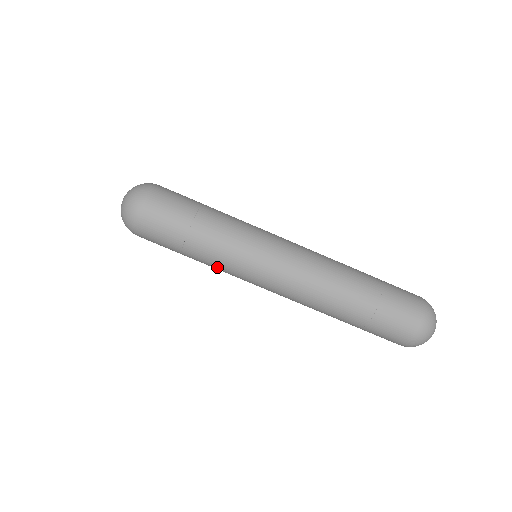
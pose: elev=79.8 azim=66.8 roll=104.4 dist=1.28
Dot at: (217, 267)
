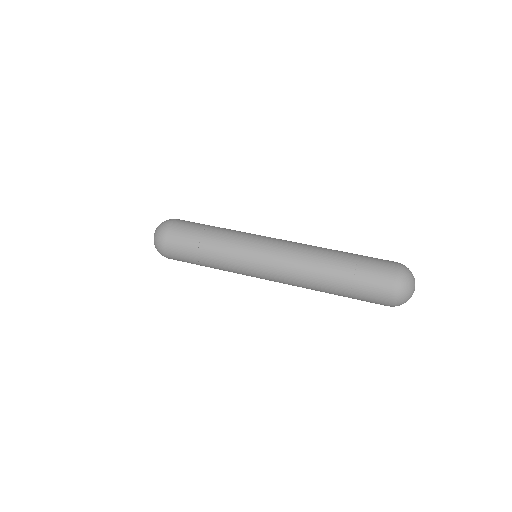
Dot at: (226, 266)
